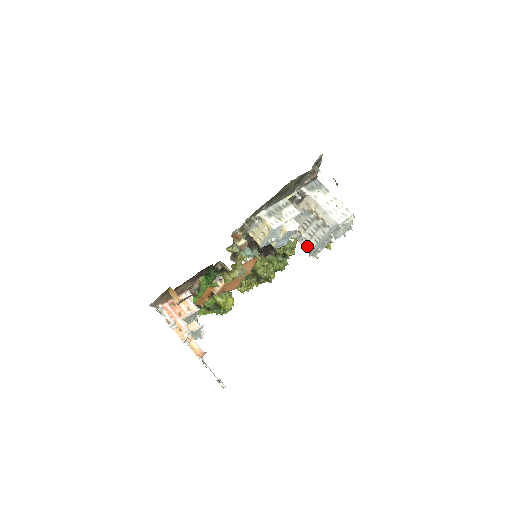
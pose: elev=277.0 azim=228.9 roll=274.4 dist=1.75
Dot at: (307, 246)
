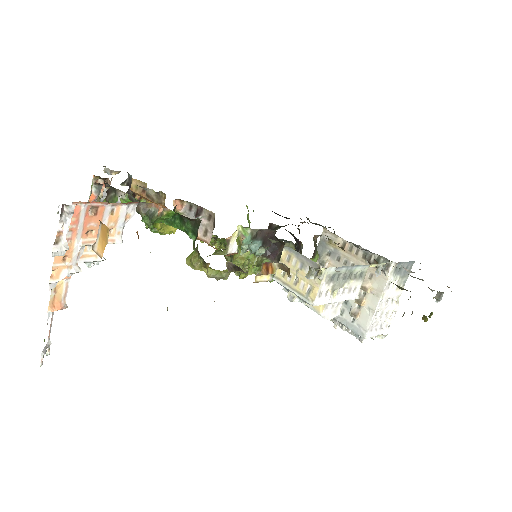
Dot at: occluded
